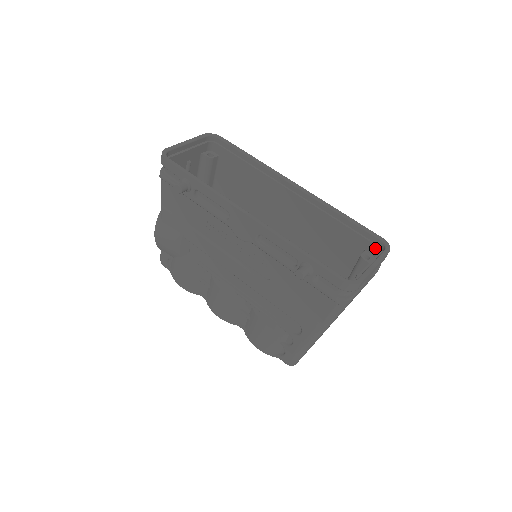
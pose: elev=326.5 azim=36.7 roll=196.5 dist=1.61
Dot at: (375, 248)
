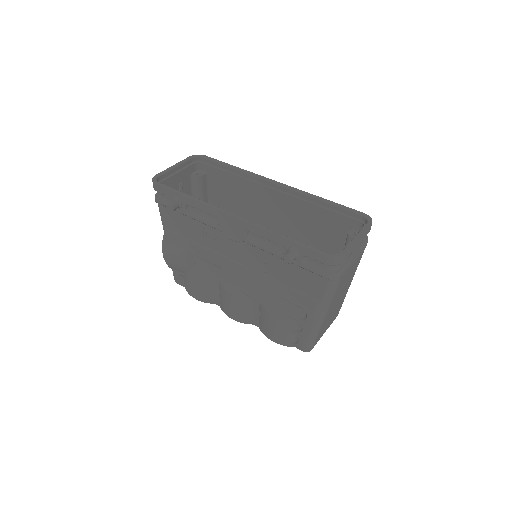
Dot at: (359, 224)
